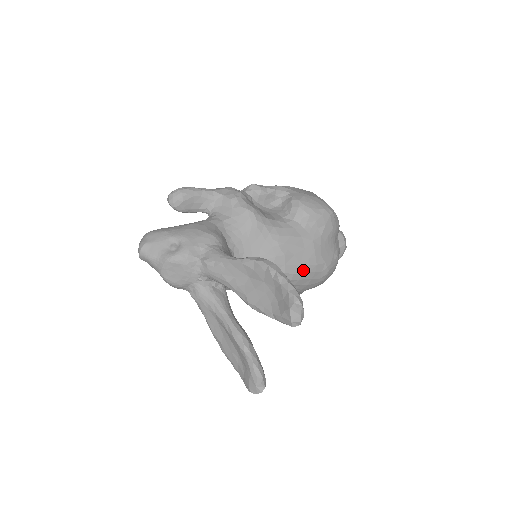
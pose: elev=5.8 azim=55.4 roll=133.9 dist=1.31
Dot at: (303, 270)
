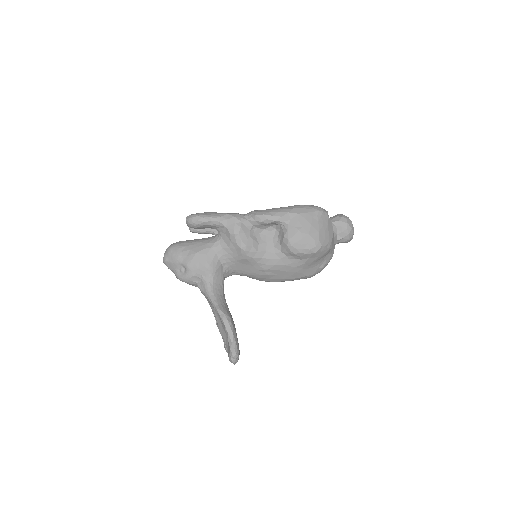
Dot at: (285, 280)
